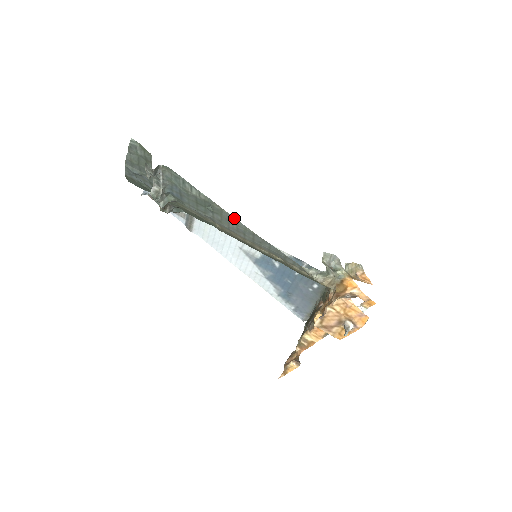
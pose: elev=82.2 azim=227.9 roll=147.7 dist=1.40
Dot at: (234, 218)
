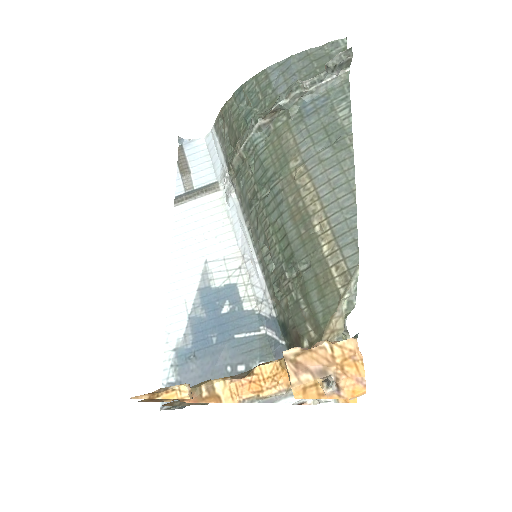
Dot at: (353, 161)
